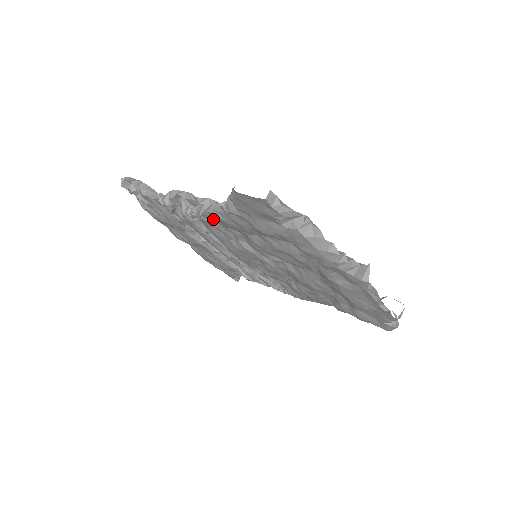
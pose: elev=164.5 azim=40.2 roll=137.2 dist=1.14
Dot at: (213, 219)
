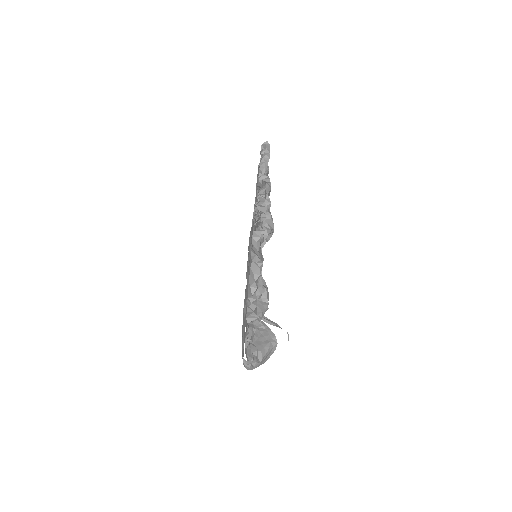
Dot at: occluded
